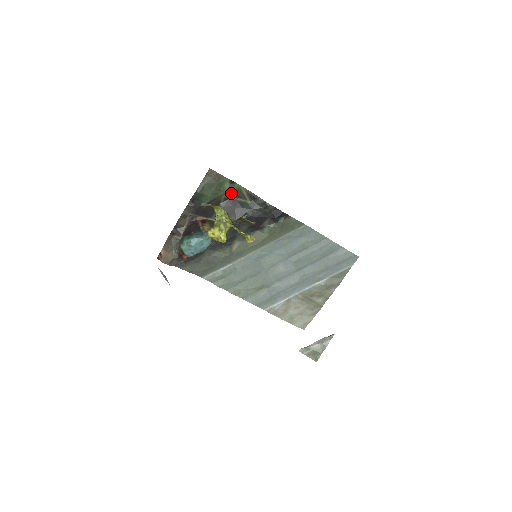
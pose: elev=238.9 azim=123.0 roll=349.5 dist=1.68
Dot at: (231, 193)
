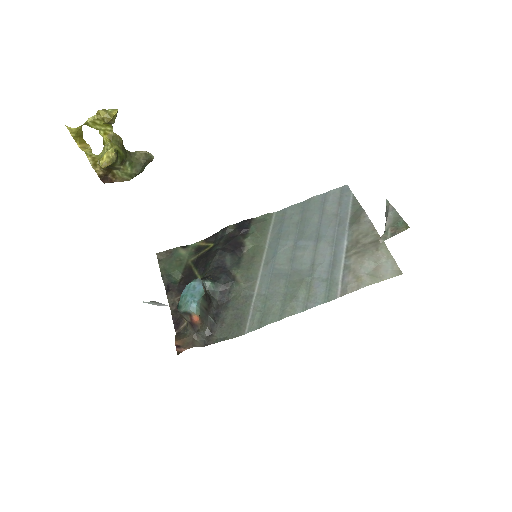
Dot at: (193, 254)
